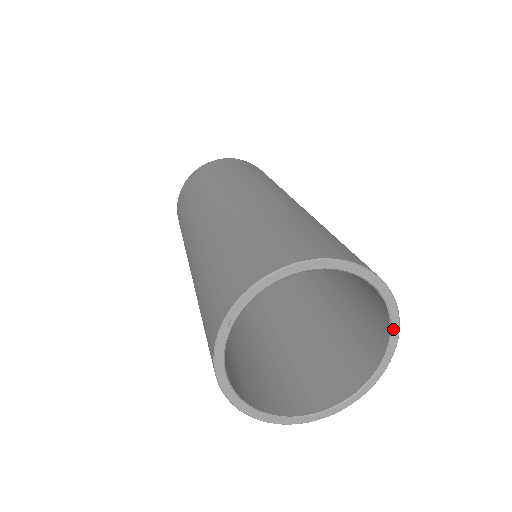
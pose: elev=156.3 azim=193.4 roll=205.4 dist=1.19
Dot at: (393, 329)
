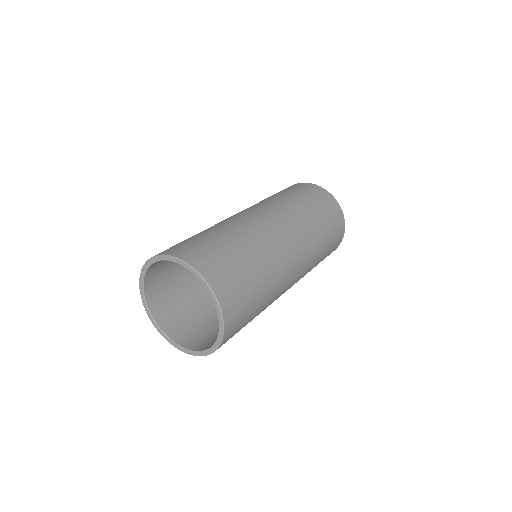
Dot at: (213, 300)
